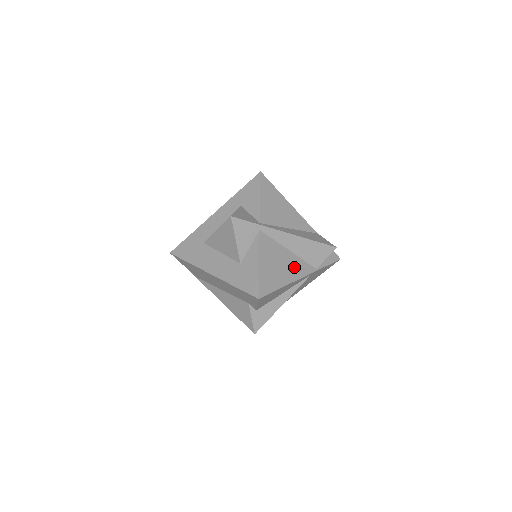
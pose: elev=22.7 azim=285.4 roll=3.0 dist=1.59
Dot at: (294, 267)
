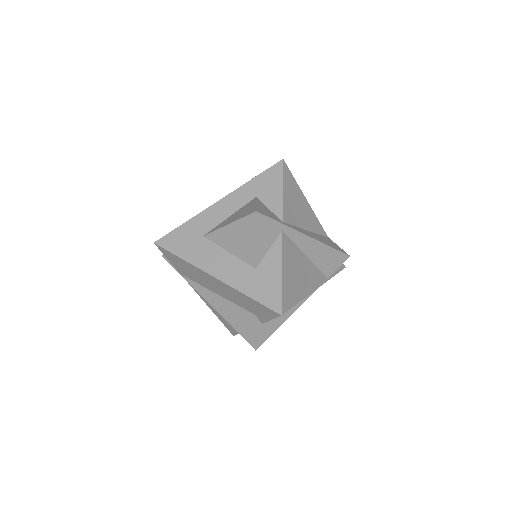
Dot at: (310, 276)
